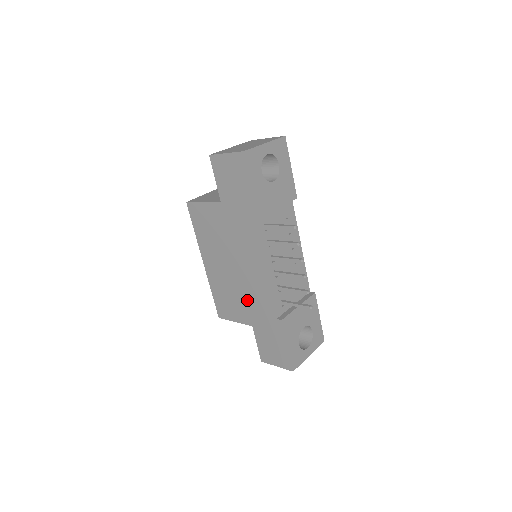
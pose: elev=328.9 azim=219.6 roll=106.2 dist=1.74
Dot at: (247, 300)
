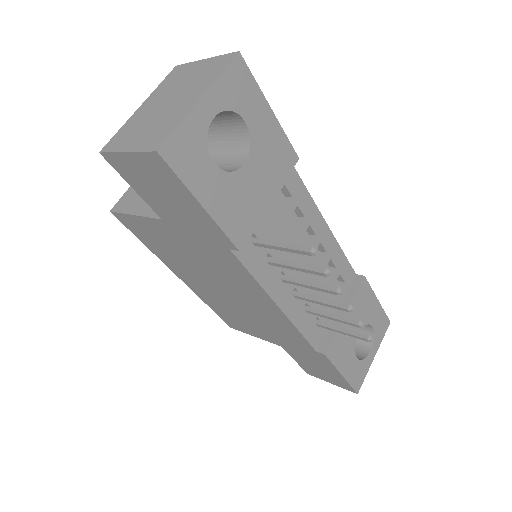
Dot at: (263, 325)
